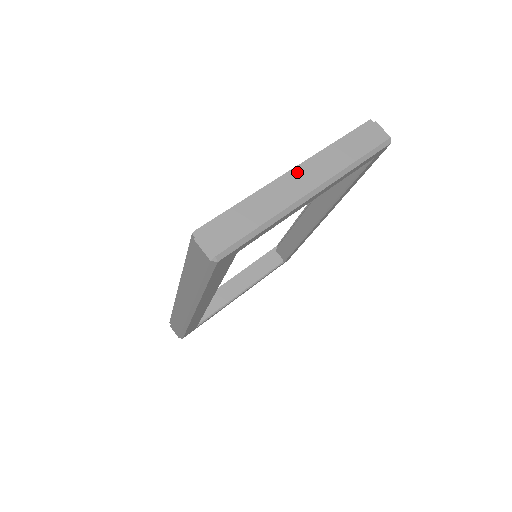
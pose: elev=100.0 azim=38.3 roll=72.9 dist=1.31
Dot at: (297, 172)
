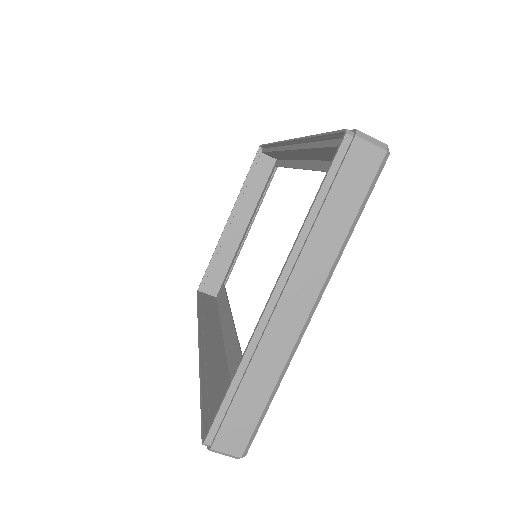
Dot at: (279, 301)
